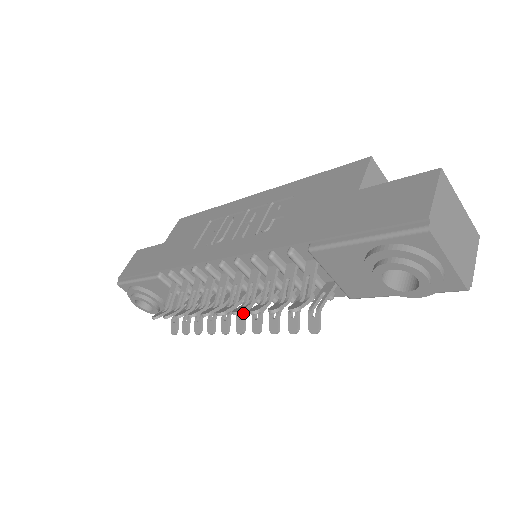
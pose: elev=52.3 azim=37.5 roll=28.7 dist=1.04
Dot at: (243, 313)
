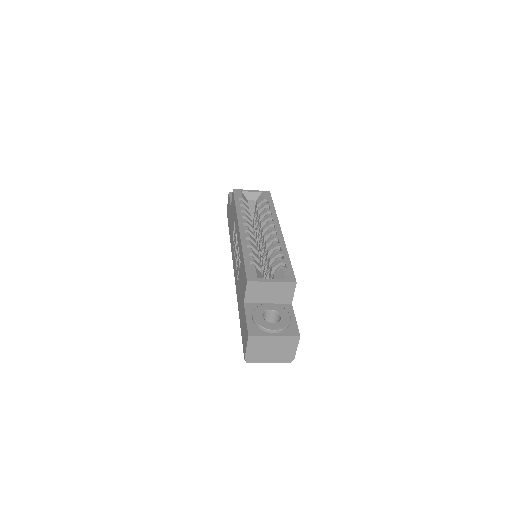
Dot at: occluded
